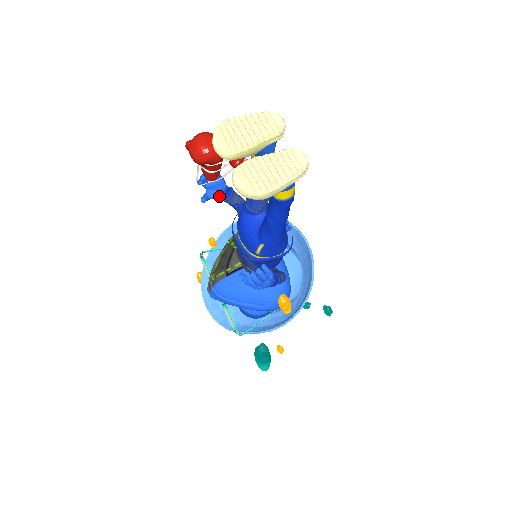
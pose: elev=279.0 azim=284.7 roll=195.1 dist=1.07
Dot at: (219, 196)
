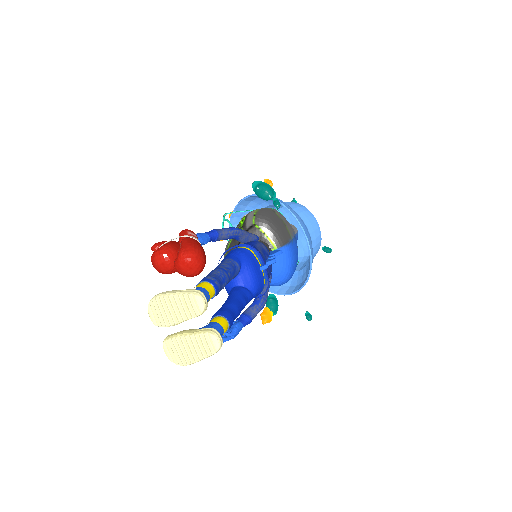
Dot at: occluded
